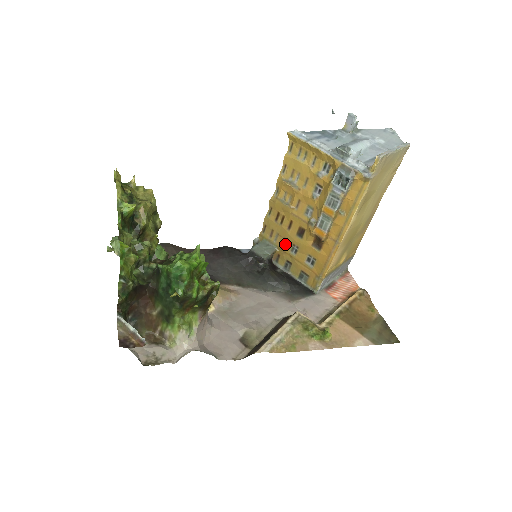
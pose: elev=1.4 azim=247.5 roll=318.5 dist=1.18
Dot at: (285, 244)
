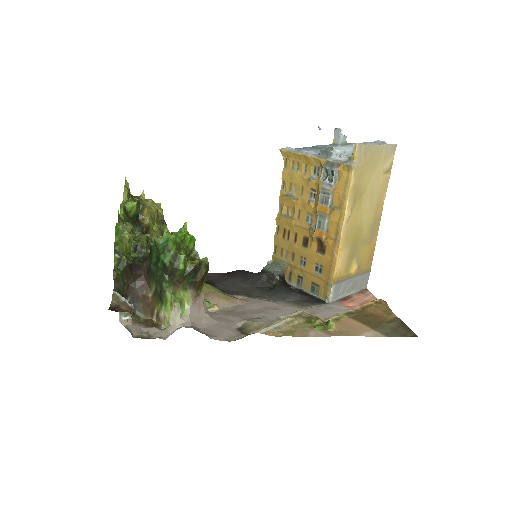
Dot at: (294, 259)
